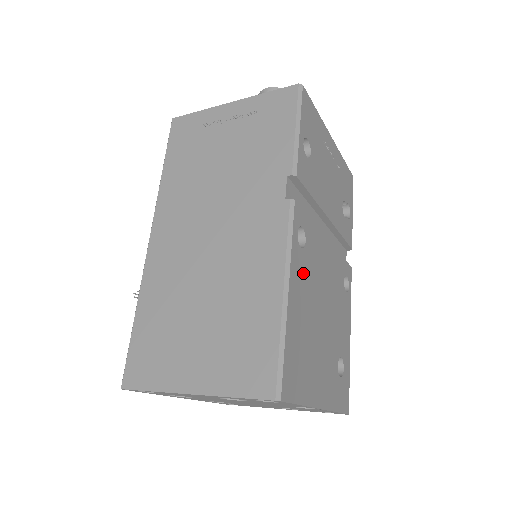
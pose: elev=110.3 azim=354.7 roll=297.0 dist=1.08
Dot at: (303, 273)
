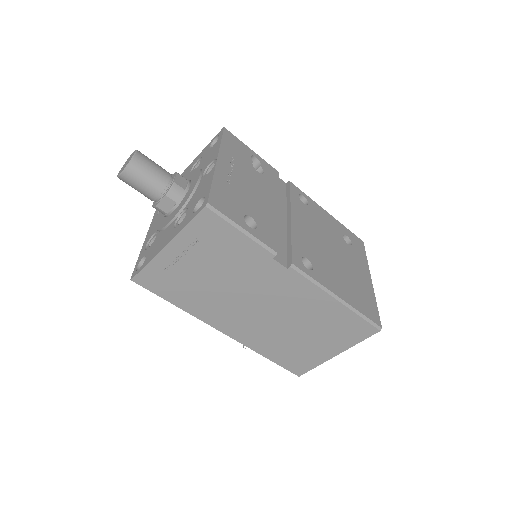
Dot at: (324, 271)
